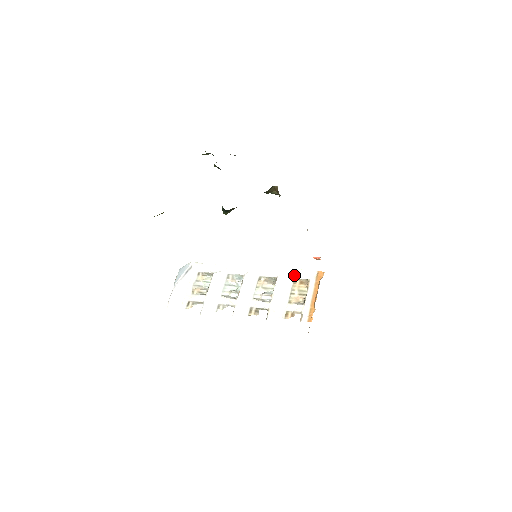
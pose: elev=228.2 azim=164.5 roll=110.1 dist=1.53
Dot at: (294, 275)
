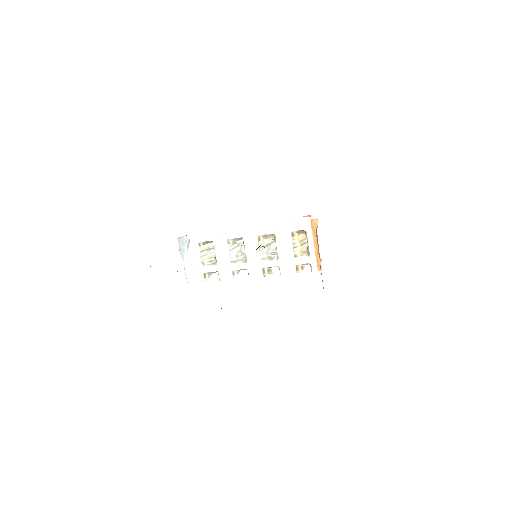
Dot at: (290, 228)
